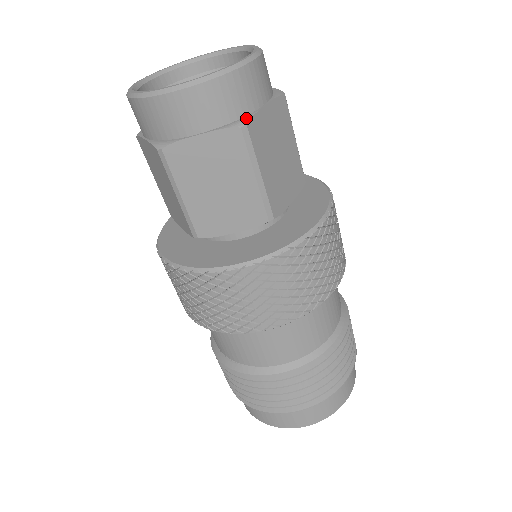
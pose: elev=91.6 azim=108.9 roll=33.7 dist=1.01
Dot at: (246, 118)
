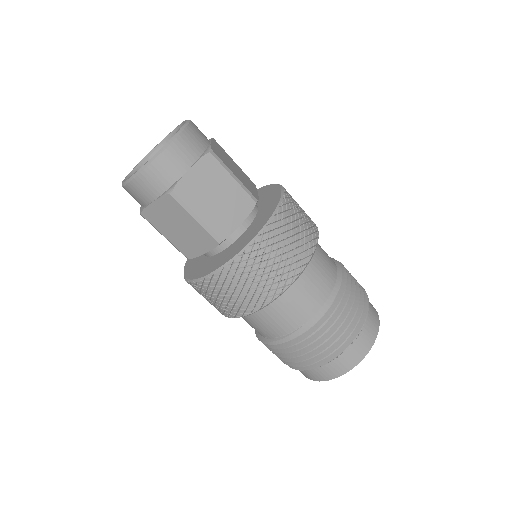
Dot at: (208, 148)
